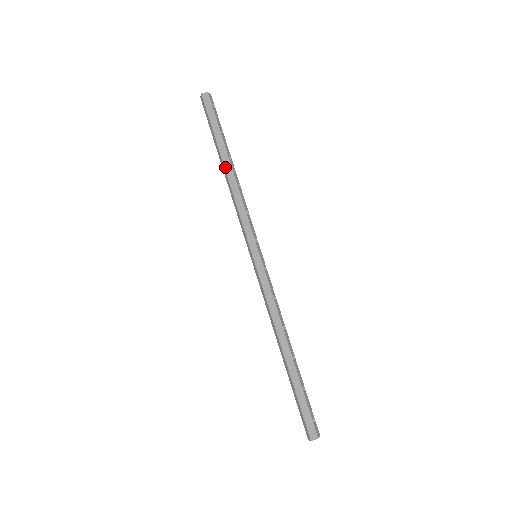
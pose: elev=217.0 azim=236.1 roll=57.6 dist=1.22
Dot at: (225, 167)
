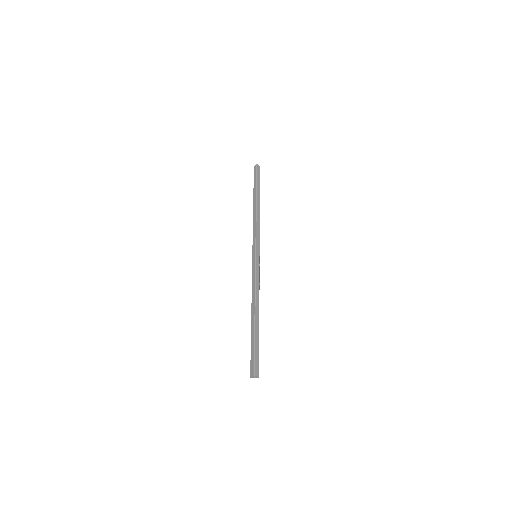
Dot at: (257, 203)
